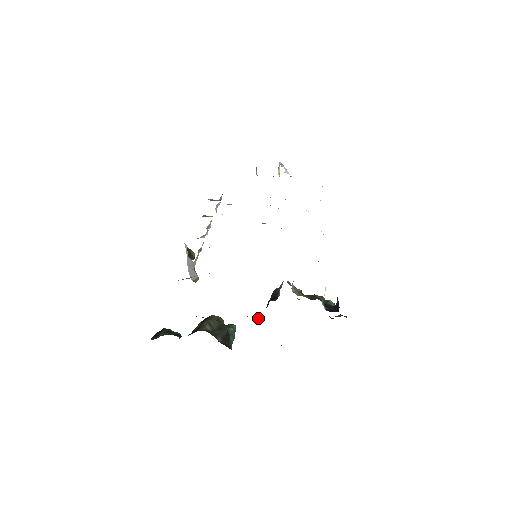
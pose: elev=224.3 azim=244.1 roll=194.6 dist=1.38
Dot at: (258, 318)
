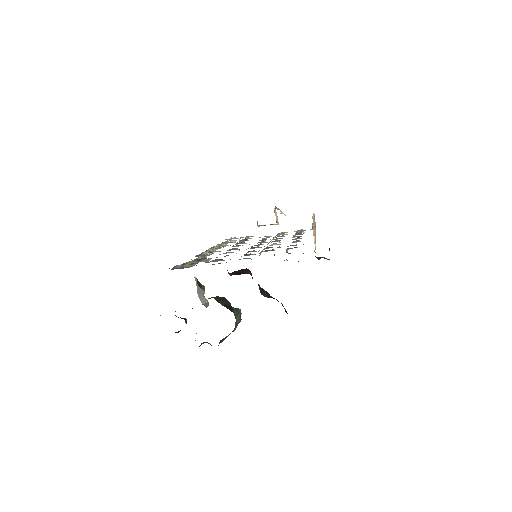
Dot at: occluded
